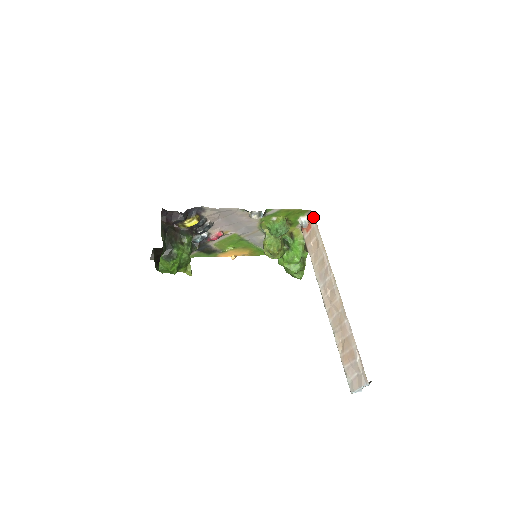
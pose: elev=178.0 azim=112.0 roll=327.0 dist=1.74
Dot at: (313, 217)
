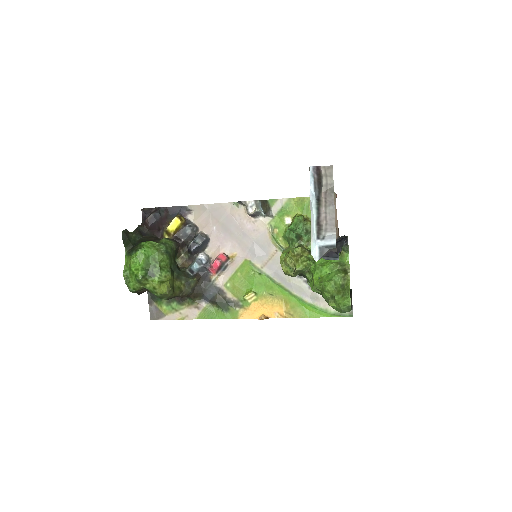
Dot at: (336, 197)
